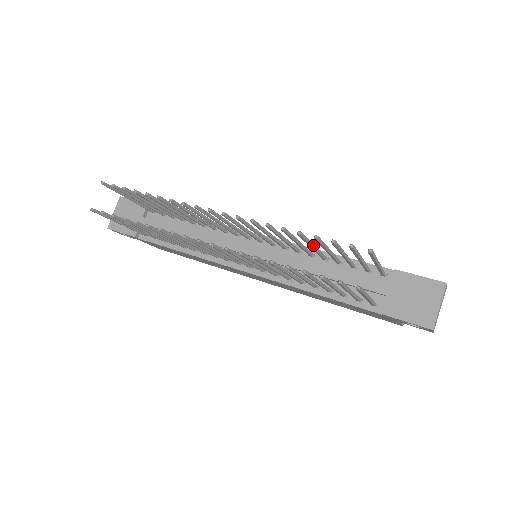
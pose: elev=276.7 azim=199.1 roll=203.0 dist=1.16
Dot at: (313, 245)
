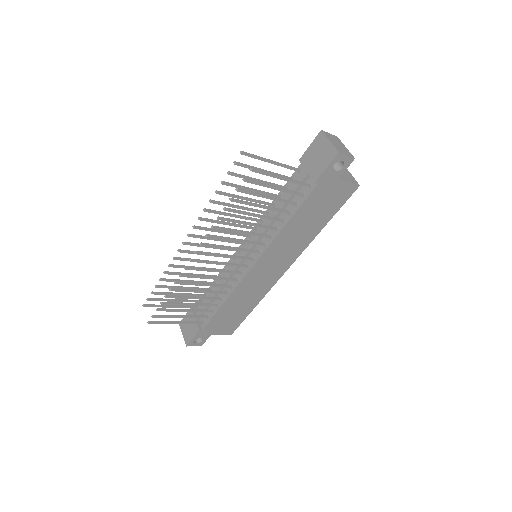
Dot at: (243, 197)
